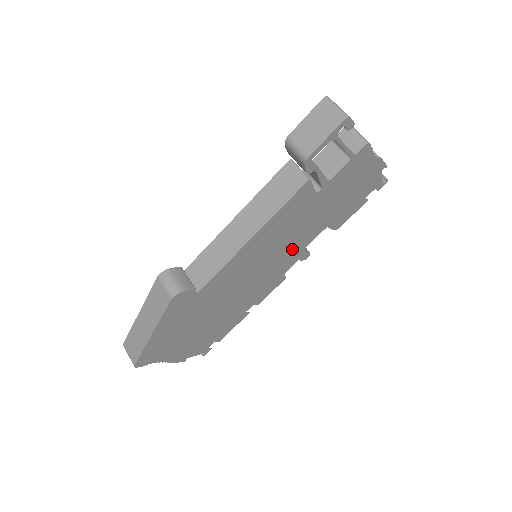
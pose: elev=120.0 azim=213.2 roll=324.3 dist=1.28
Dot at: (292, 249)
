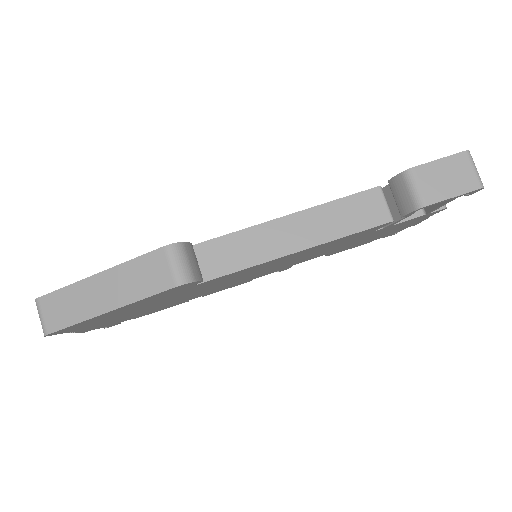
Dot at: (291, 263)
